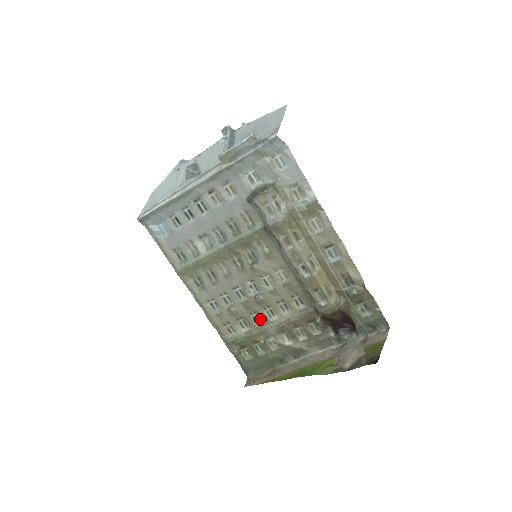
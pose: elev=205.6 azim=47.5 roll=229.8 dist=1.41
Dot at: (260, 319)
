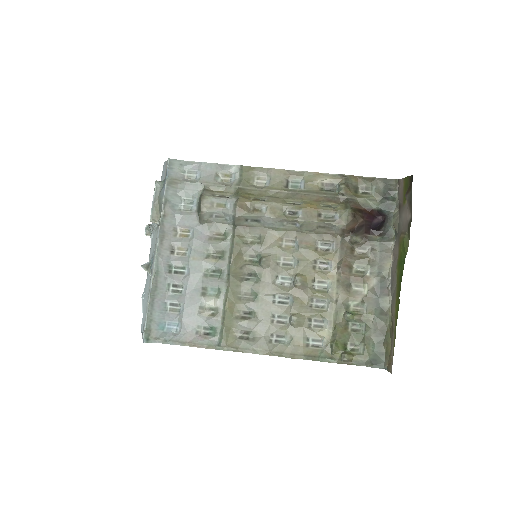
Dot at: (322, 301)
